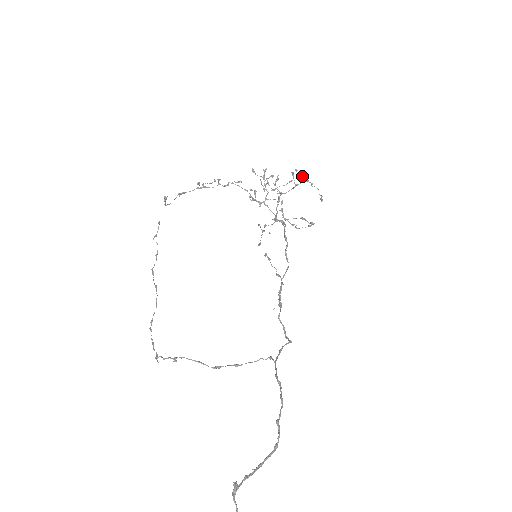
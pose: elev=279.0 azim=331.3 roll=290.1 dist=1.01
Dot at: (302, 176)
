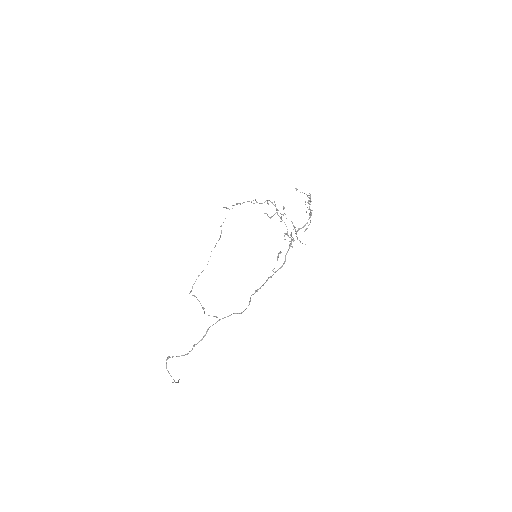
Dot at: (307, 207)
